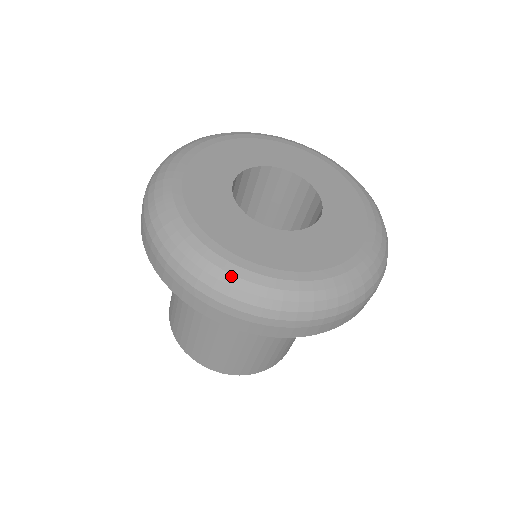
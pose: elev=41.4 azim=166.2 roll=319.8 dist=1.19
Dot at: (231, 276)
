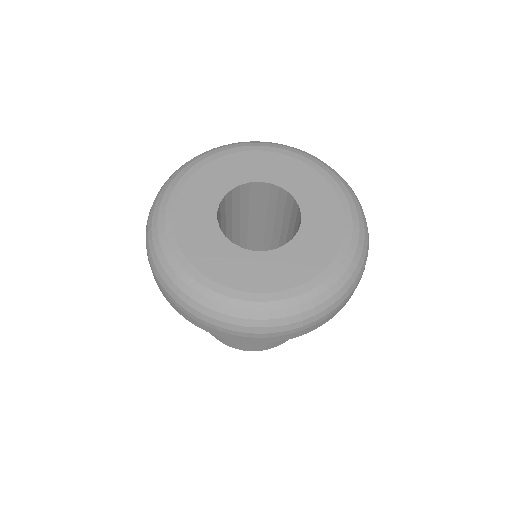
Dot at: (182, 282)
